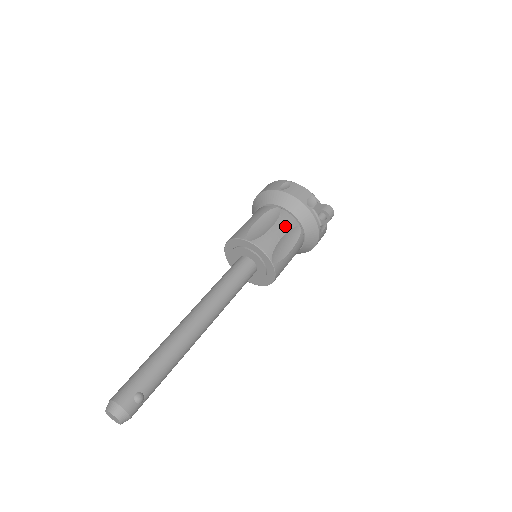
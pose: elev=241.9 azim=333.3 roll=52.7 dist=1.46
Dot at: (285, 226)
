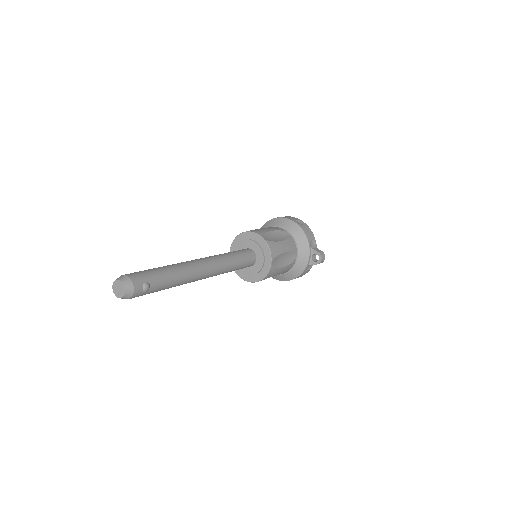
Dot at: (289, 247)
